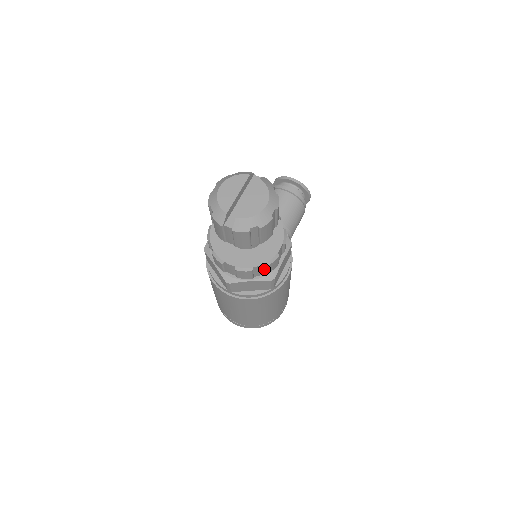
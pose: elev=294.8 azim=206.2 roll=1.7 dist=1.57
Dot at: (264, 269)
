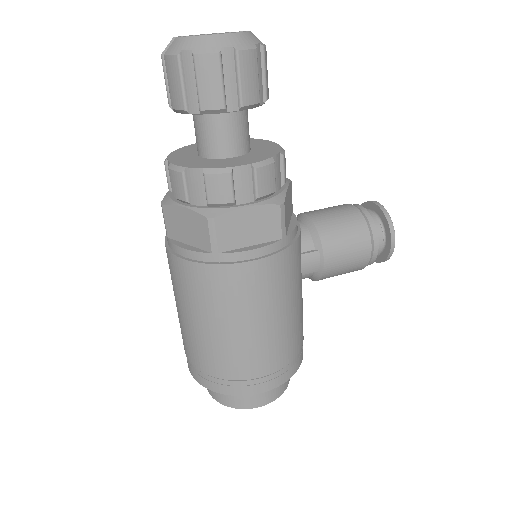
Dot at: (206, 190)
